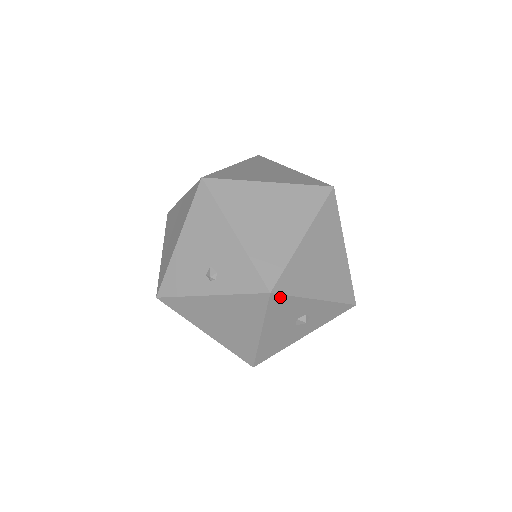
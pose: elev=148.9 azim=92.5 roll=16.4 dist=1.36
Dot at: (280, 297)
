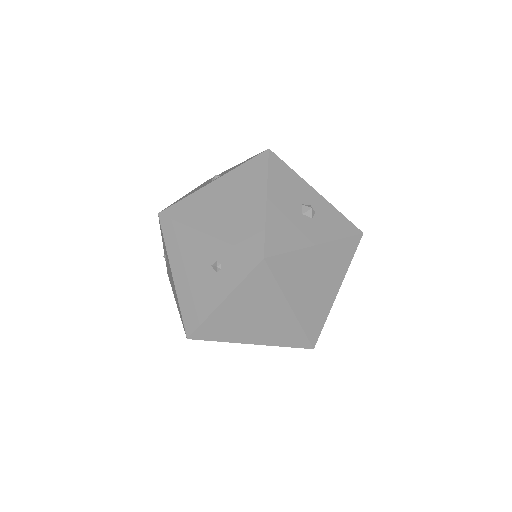
Dot at: (279, 161)
